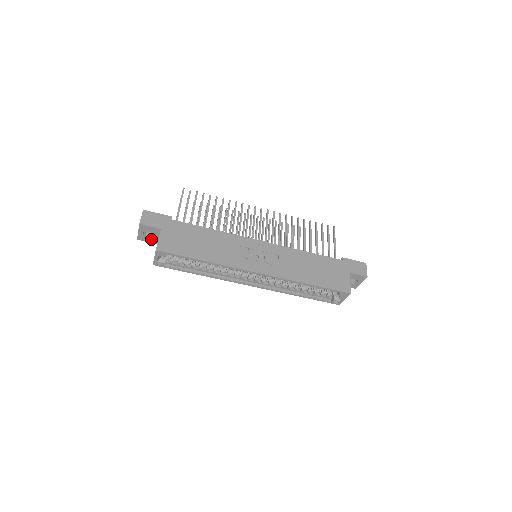
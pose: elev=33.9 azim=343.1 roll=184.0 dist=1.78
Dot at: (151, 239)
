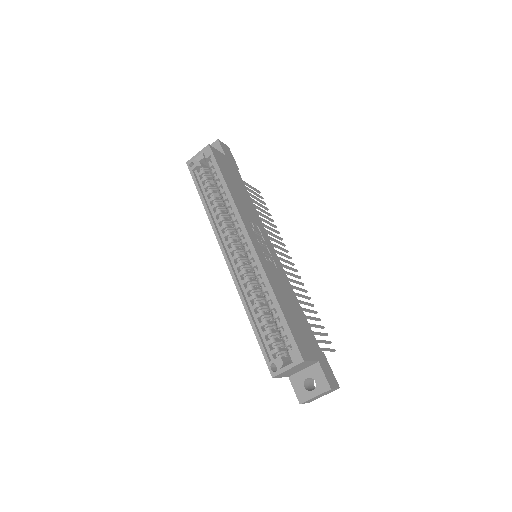
Dot at: occluded
